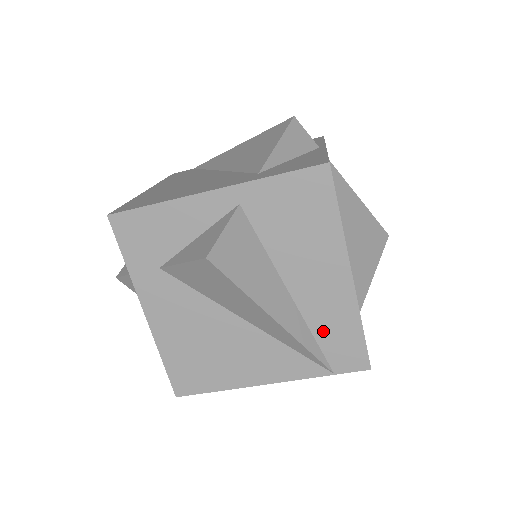
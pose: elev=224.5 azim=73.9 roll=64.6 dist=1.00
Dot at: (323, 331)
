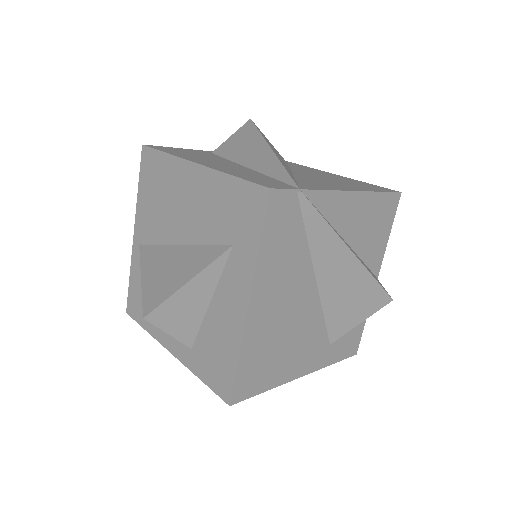
Dot at: occluded
